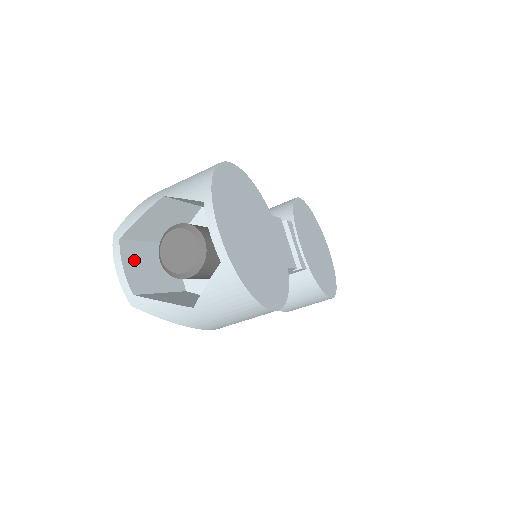
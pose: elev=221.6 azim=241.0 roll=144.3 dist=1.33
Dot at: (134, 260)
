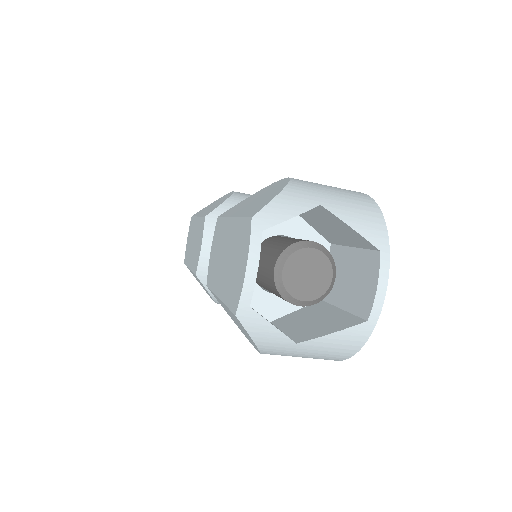
Dot at: occluded
